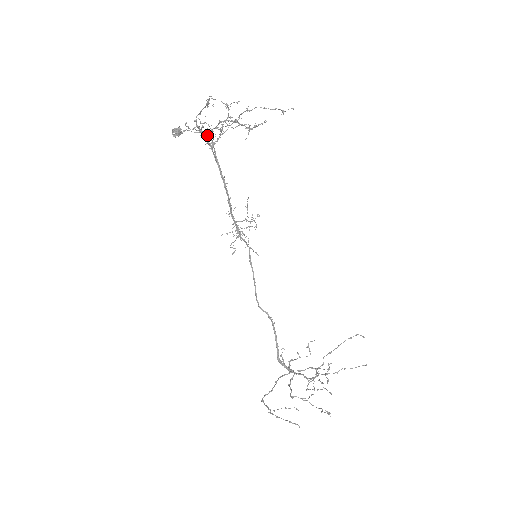
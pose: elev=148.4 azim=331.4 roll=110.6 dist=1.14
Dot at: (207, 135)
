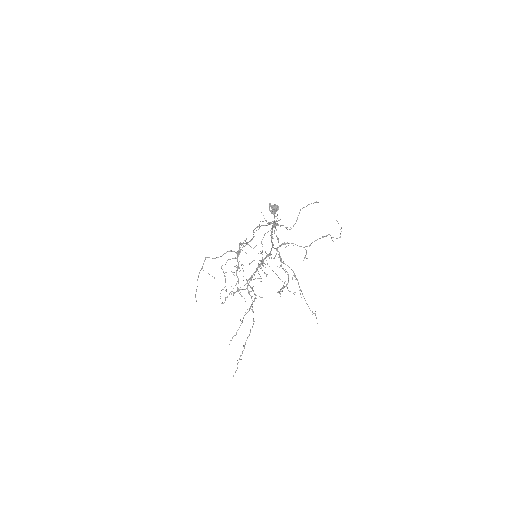
Dot at: (279, 245)
